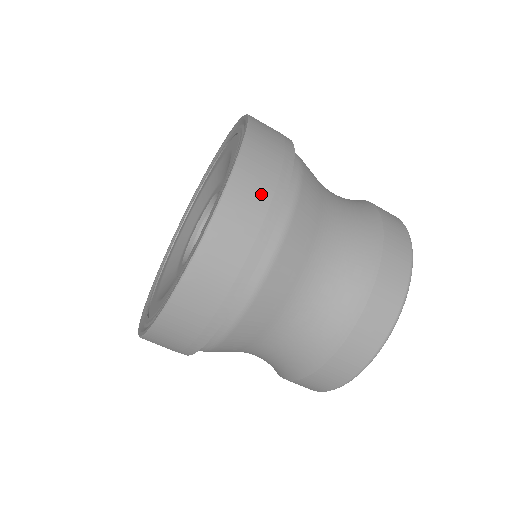
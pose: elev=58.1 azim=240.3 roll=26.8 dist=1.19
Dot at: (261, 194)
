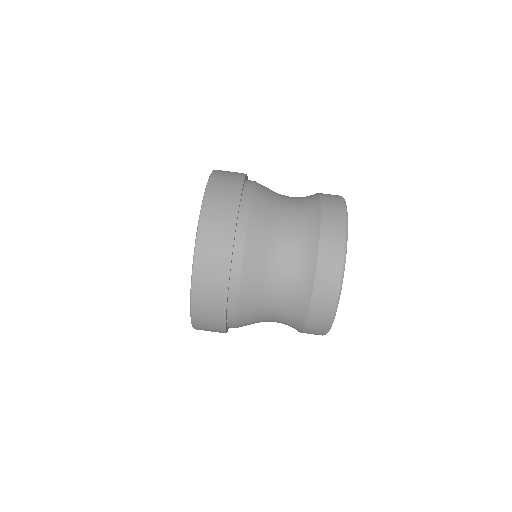
Dot at: occluded
